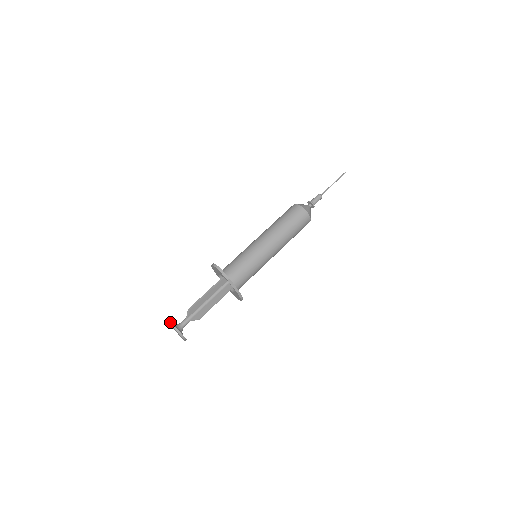
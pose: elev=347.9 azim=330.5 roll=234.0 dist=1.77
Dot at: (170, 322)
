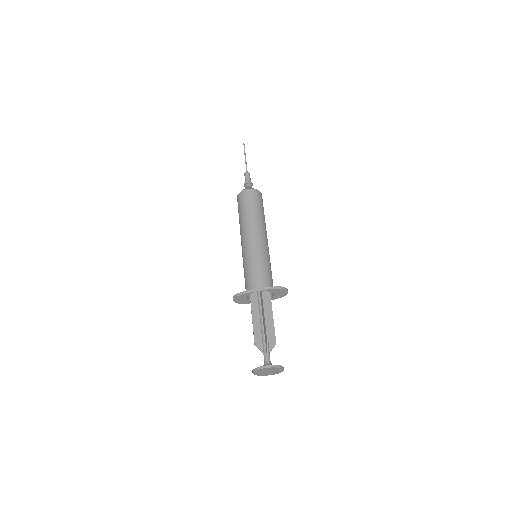
Dot at: (252, 371)
